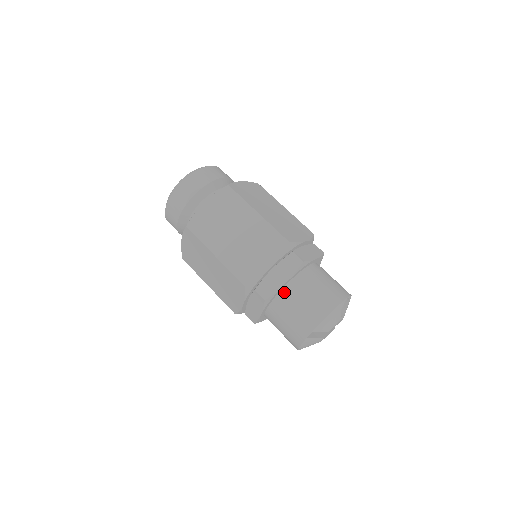
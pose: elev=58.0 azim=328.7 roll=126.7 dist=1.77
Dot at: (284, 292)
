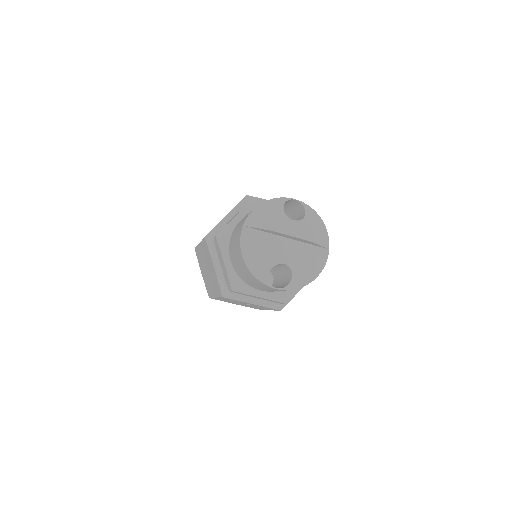
Dot at: (236, 226)
